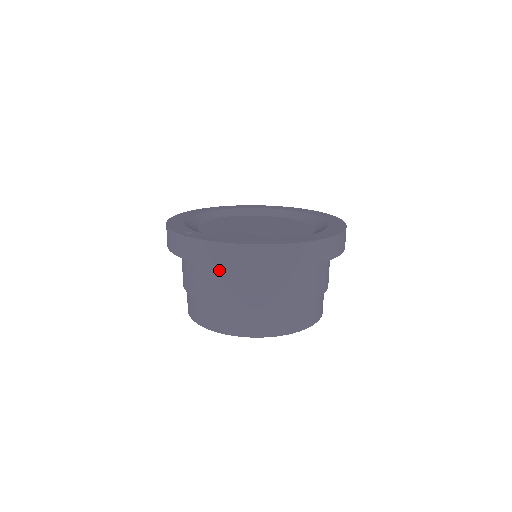
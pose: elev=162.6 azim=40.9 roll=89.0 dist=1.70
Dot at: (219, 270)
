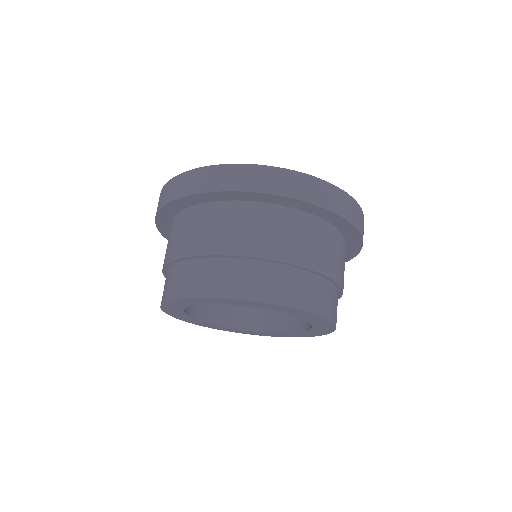
Dot at: (267, 213)
